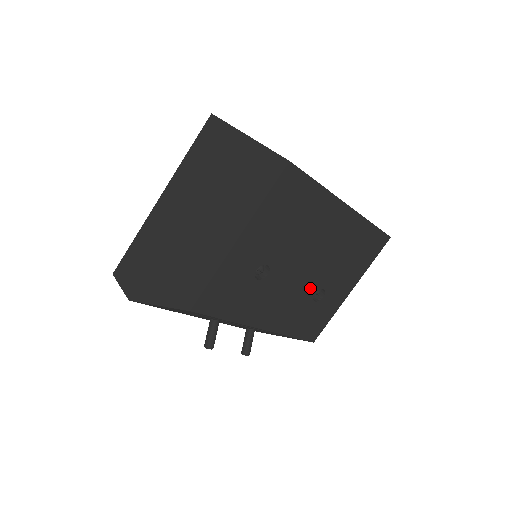
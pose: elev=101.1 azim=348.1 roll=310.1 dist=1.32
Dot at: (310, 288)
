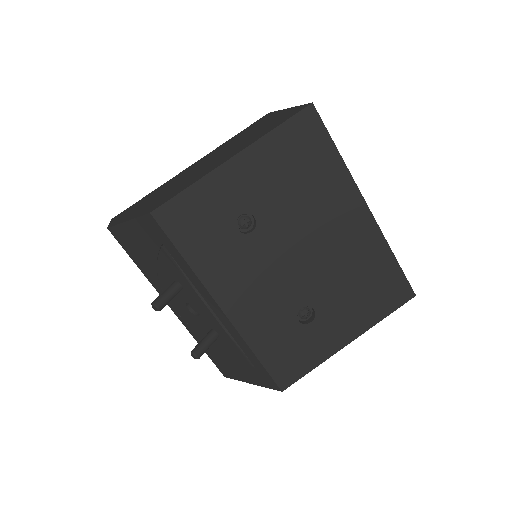
Dot at: (297, 294)
